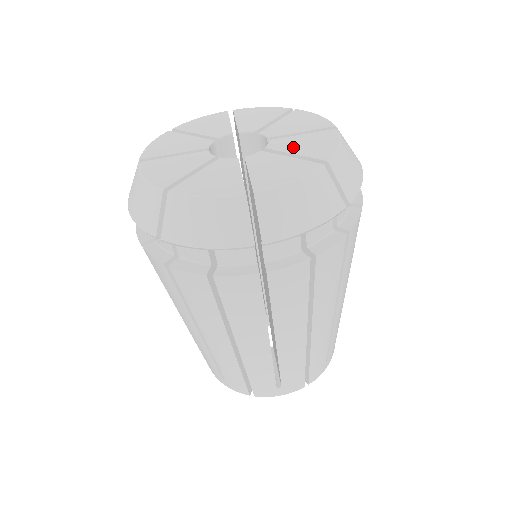
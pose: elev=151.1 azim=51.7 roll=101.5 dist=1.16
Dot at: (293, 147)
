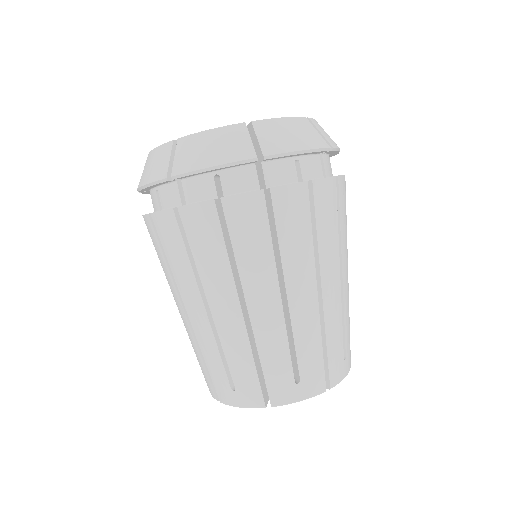
Dot at: occluded
